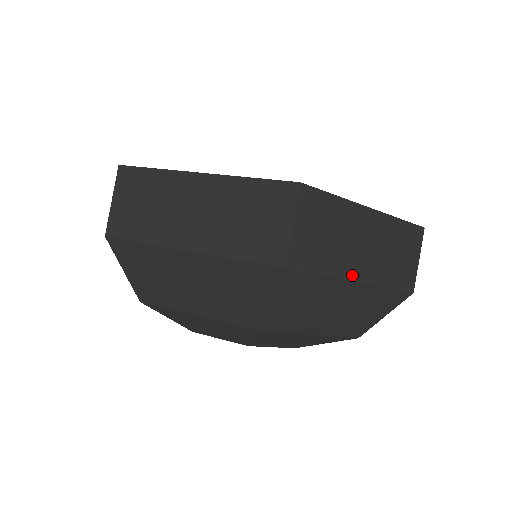
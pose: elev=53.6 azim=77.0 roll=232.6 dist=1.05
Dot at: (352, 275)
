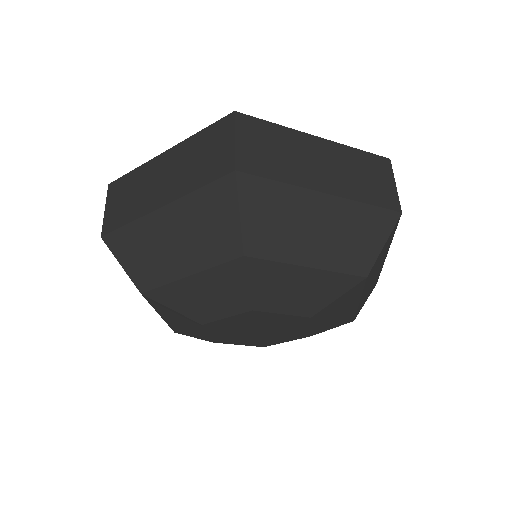
Dot at: (316, 186)
